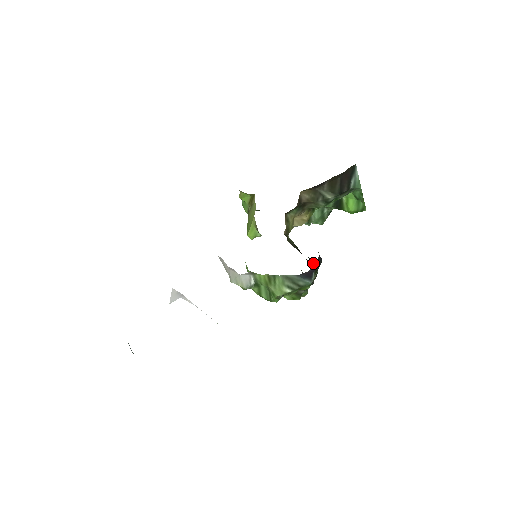
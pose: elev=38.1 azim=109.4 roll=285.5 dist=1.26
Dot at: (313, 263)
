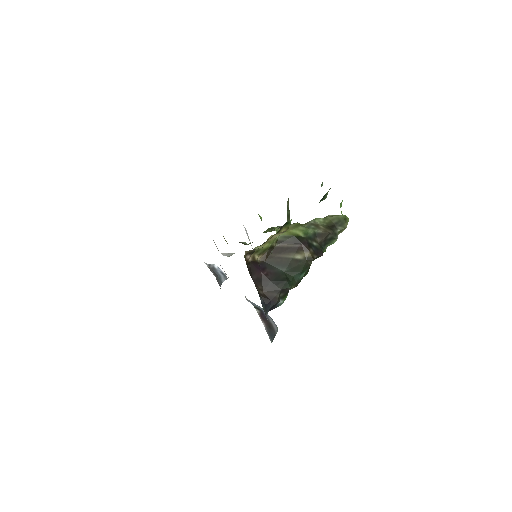
Dot at: (294, 273)
